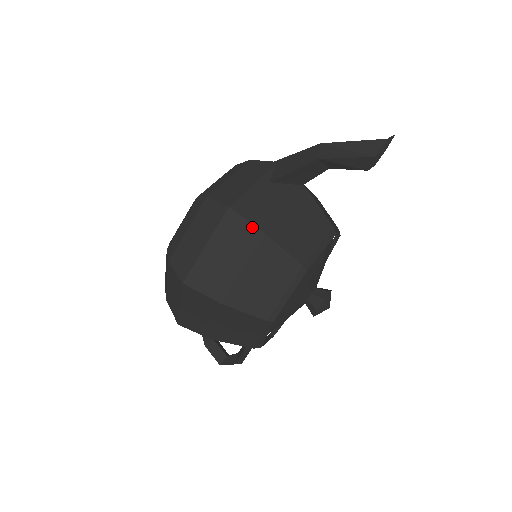
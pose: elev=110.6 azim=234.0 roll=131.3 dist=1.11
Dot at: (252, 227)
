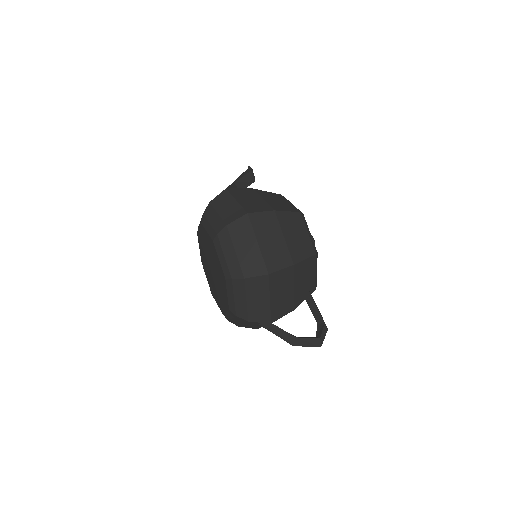
Dot at: (244, 189)
